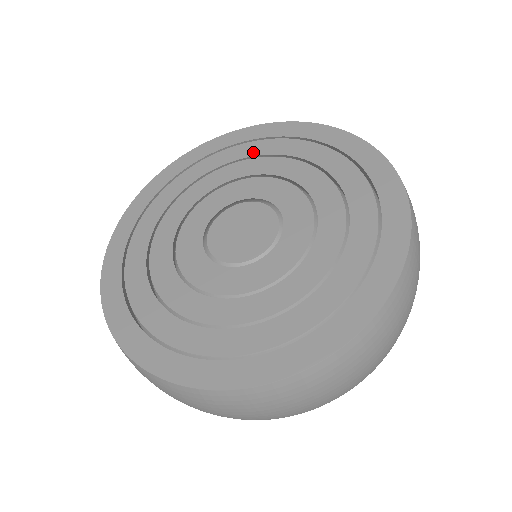
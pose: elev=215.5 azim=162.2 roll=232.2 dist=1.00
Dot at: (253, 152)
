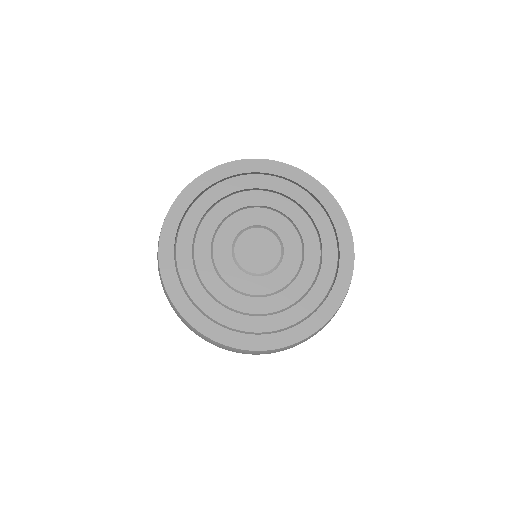
Dot at: (210, 202)
